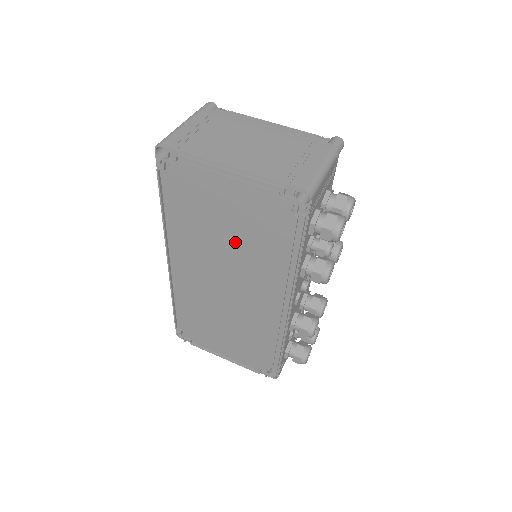
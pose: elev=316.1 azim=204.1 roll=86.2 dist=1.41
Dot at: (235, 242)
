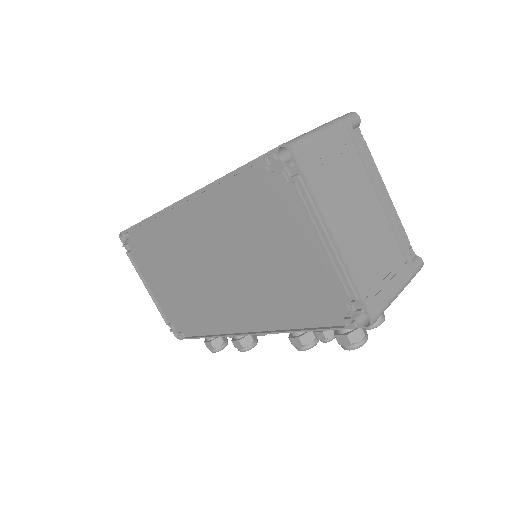
Dot at: (263, 268)
